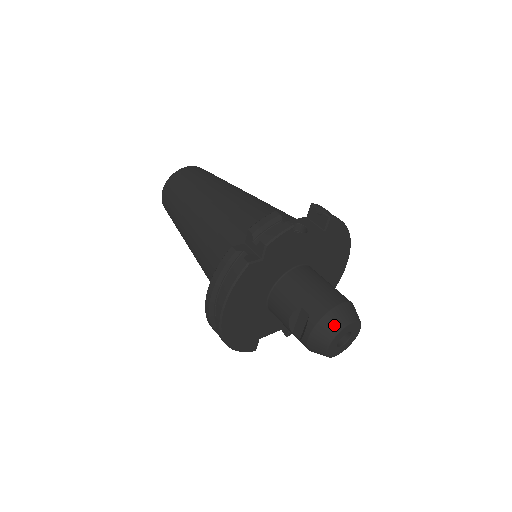
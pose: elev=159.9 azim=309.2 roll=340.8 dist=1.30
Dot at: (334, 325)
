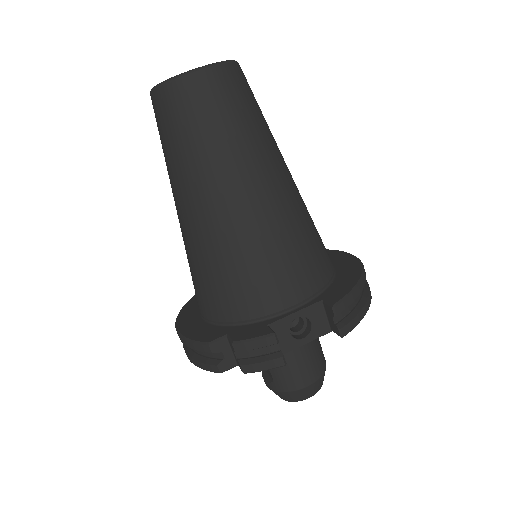
Dot at: (291, 398)
